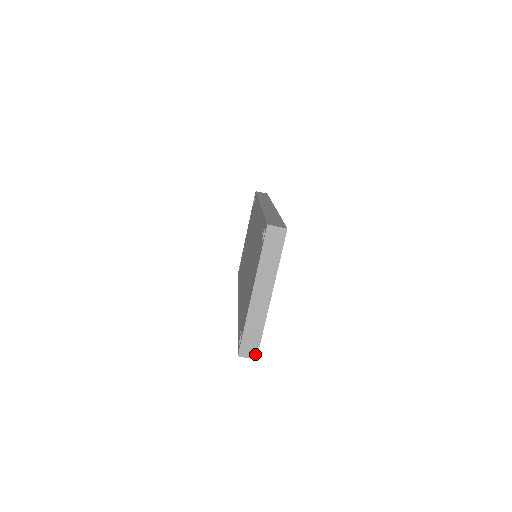
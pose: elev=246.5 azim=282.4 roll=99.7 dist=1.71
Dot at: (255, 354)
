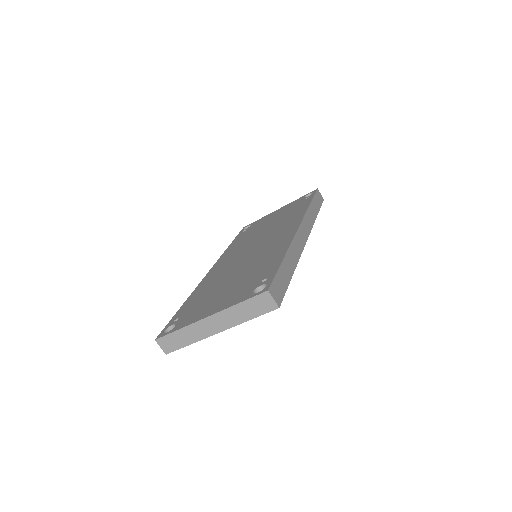
Dot at: (169, 351)
